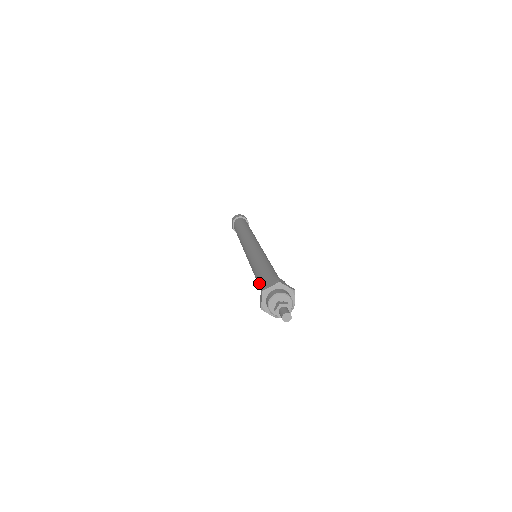
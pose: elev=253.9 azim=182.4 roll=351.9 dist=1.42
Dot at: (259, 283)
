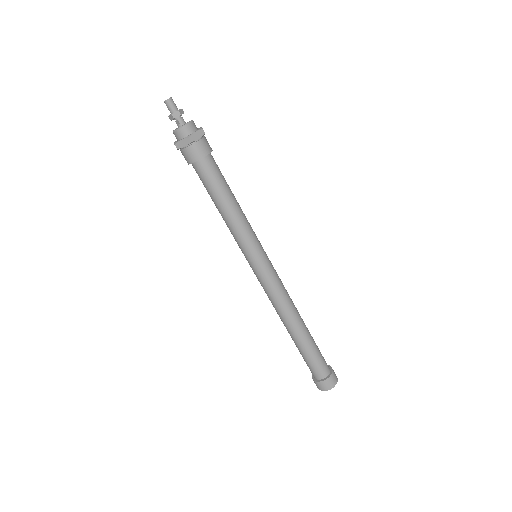
Dot at: occluded
